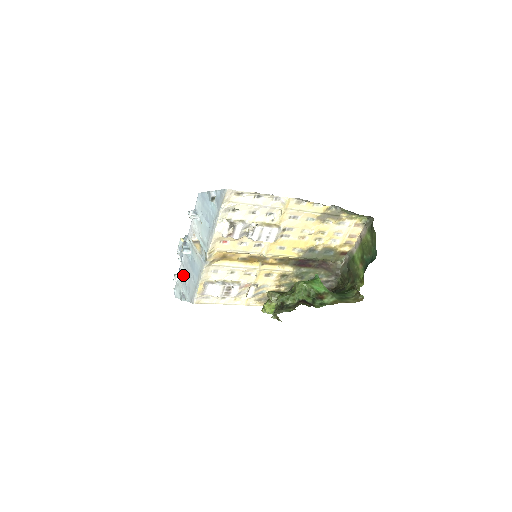
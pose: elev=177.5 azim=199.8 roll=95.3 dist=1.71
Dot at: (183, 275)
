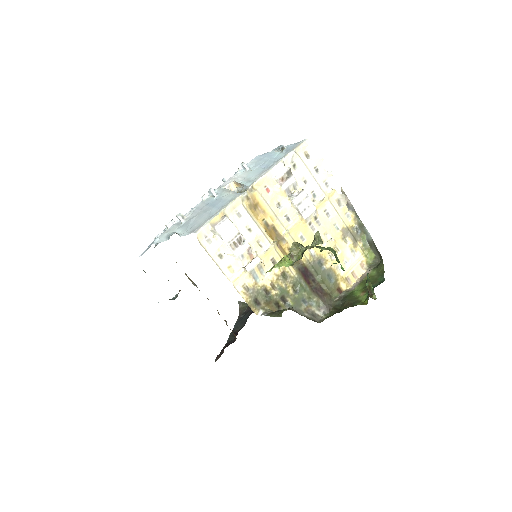
Dot at: (188, 218)
